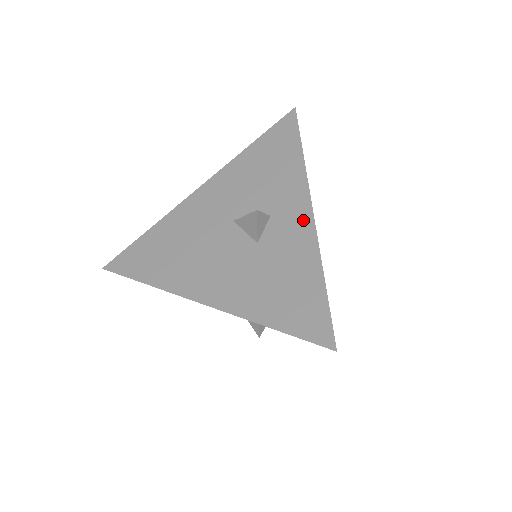
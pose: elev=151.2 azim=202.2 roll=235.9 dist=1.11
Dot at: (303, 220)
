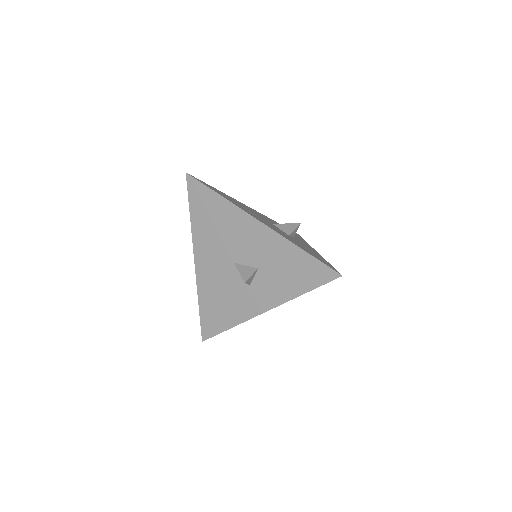
Dot at: (312, 249)
